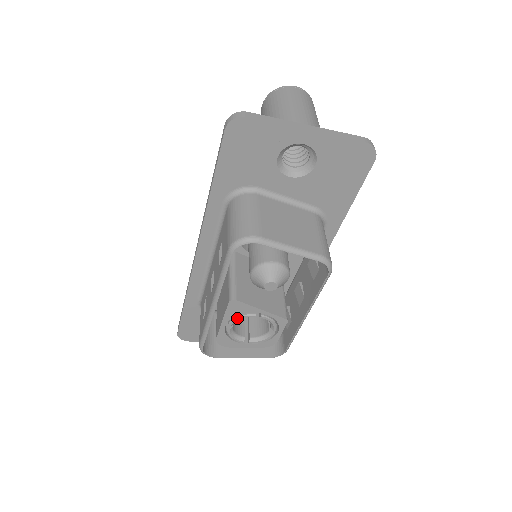
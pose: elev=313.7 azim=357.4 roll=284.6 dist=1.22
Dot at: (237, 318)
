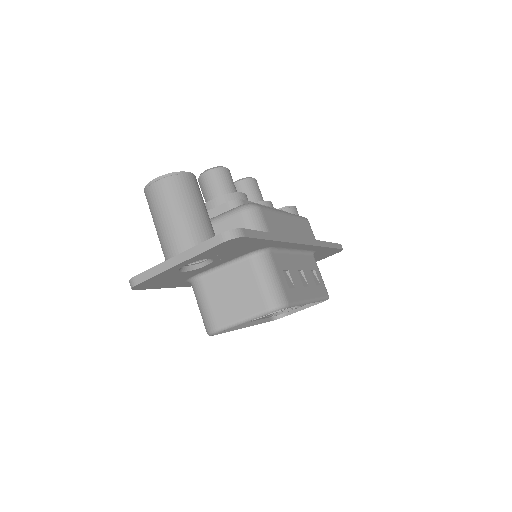
Dot at: occluded
